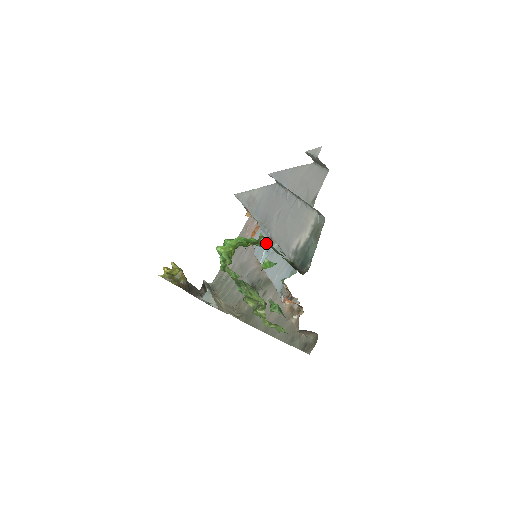
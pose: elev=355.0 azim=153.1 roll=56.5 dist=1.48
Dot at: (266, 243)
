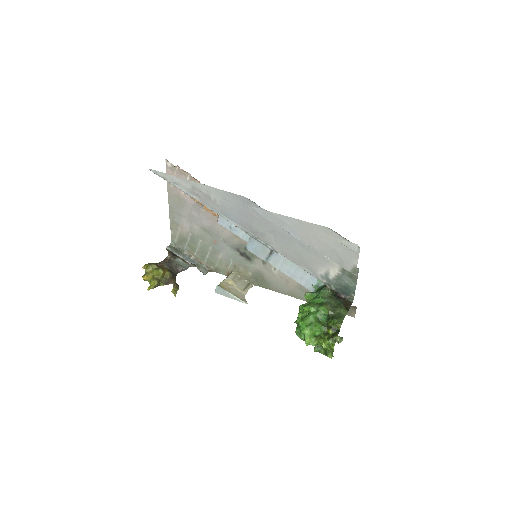
Dot at: (329, 312)
